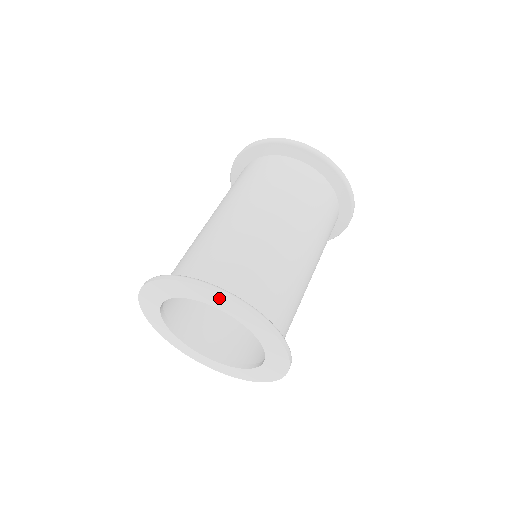
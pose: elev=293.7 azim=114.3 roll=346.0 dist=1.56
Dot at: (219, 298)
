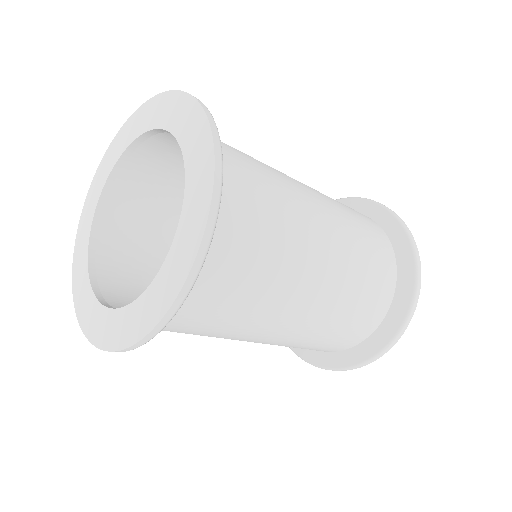
Dot at: (175, 101)
